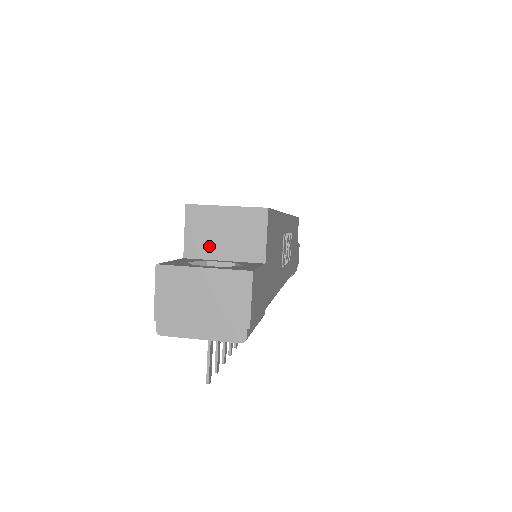
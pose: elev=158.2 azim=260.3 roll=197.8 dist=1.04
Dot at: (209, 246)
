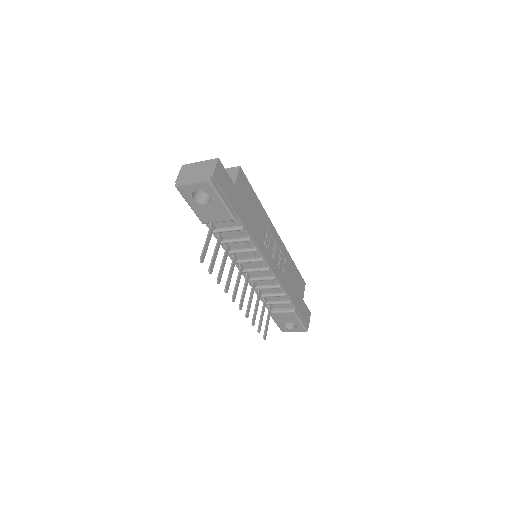
Dot at: occluded
